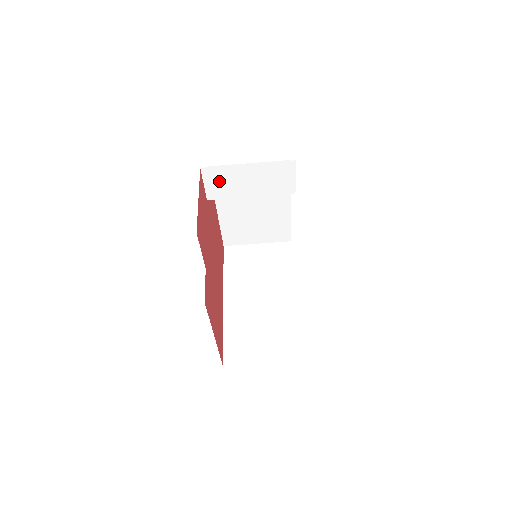
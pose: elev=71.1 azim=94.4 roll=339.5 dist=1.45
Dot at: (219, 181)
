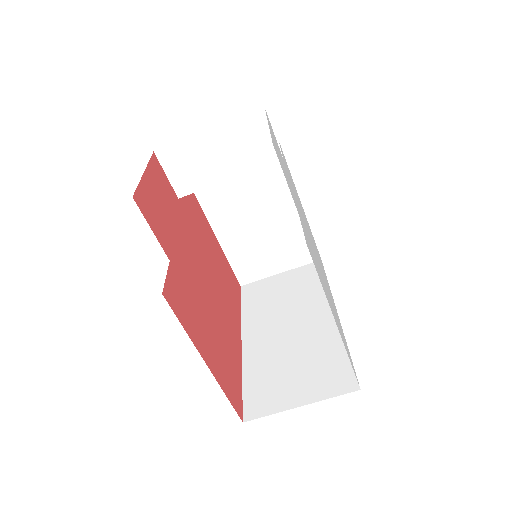
Dot at: (183, 166)
